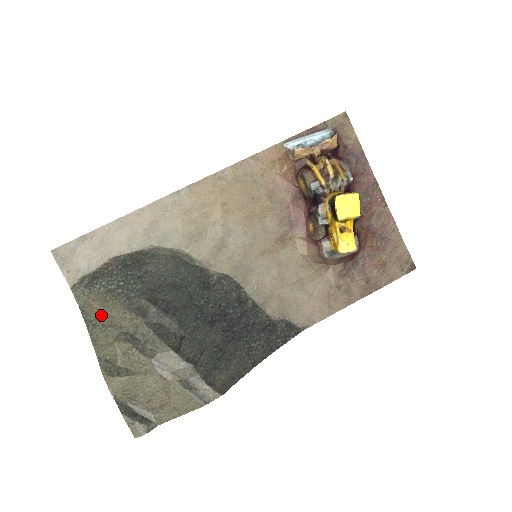
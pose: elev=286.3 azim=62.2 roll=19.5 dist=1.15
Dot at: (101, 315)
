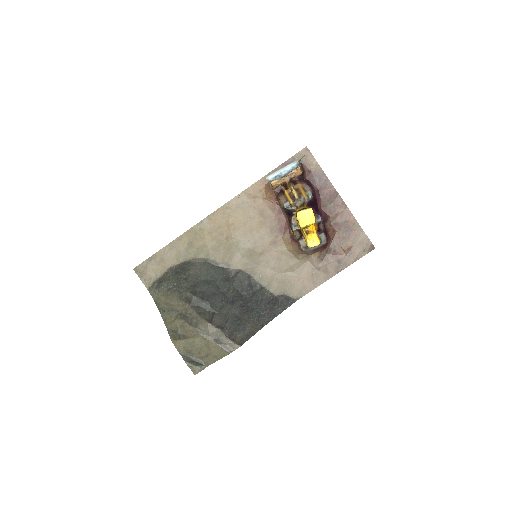
Dot at: (166, 304)
